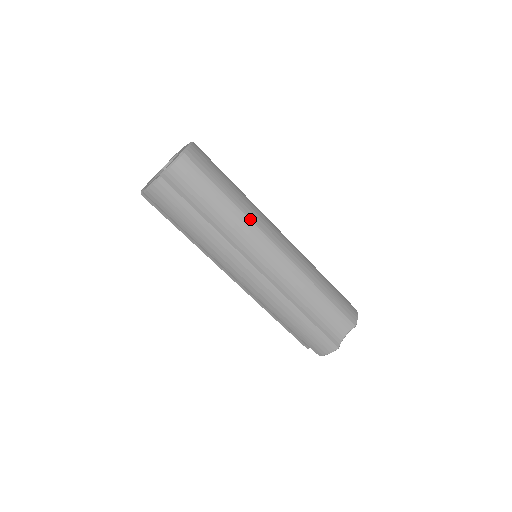
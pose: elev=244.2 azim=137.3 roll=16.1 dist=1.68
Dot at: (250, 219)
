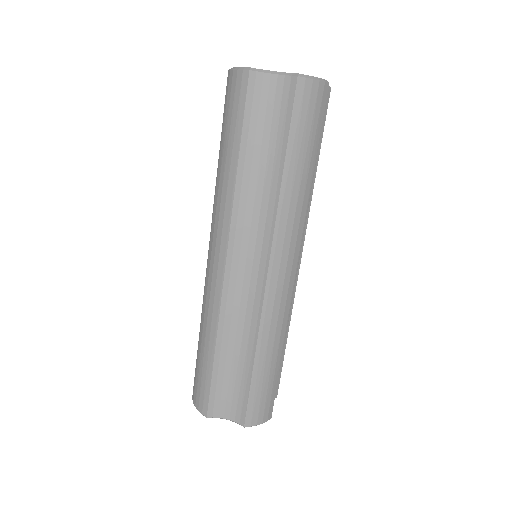
Dot at: (277, 215)
